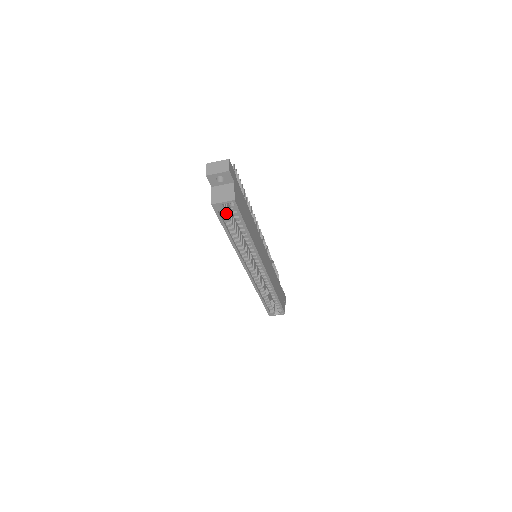
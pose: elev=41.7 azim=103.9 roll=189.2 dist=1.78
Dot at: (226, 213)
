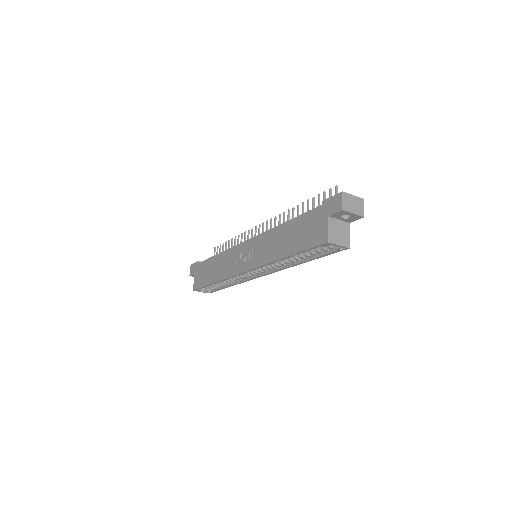
Dot at: occluded
